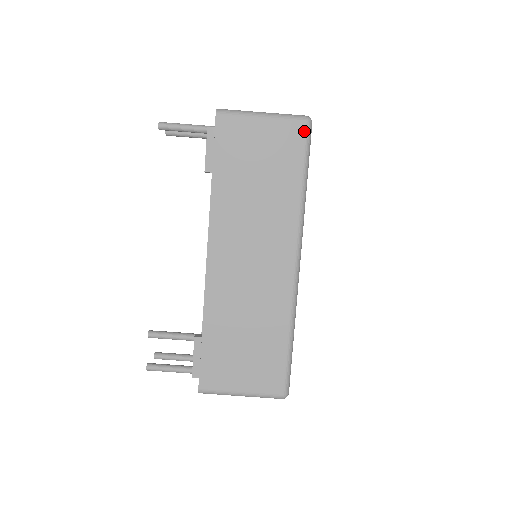
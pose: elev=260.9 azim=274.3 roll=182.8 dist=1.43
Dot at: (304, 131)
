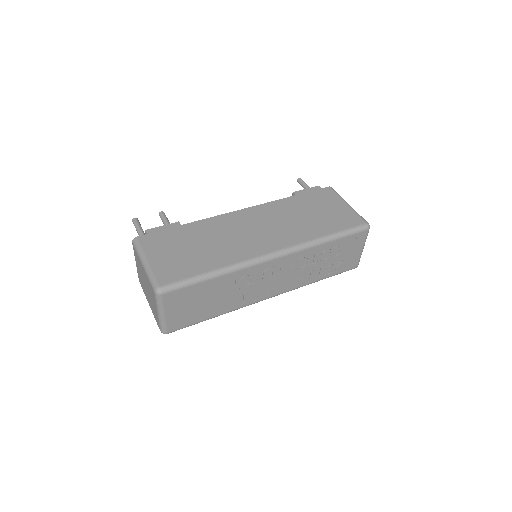
Dot at: (360, 224)
